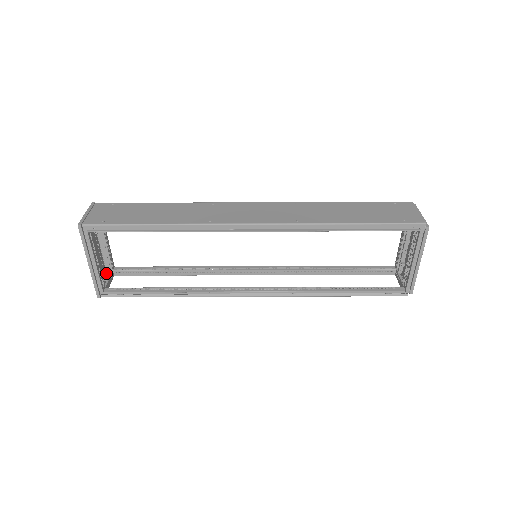
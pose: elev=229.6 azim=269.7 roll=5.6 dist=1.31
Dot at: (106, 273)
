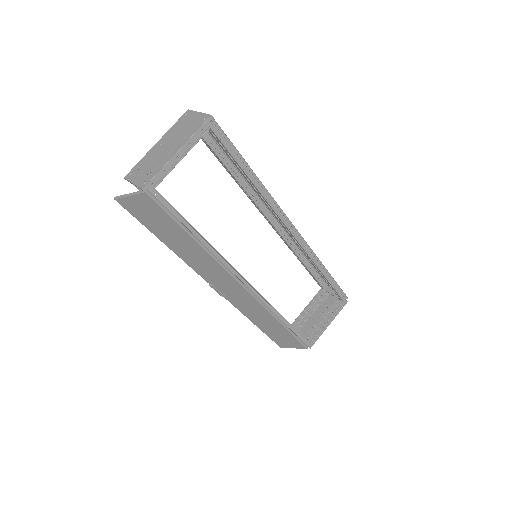
Dot at: (136, 175)
